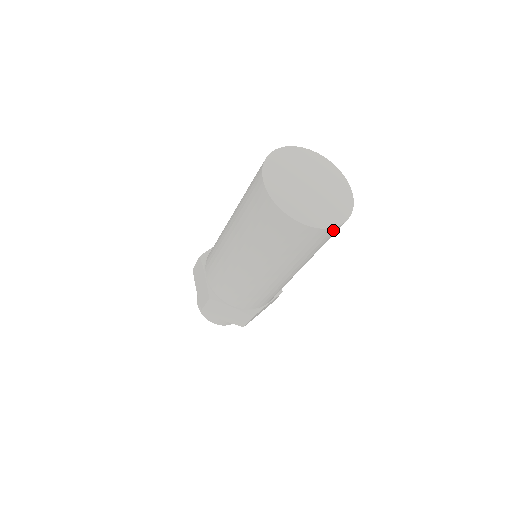
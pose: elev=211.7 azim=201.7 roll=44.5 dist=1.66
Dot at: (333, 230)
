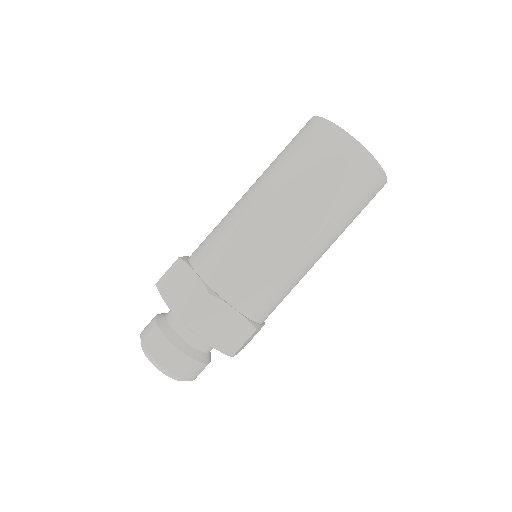
Dot at: (382, 184)
